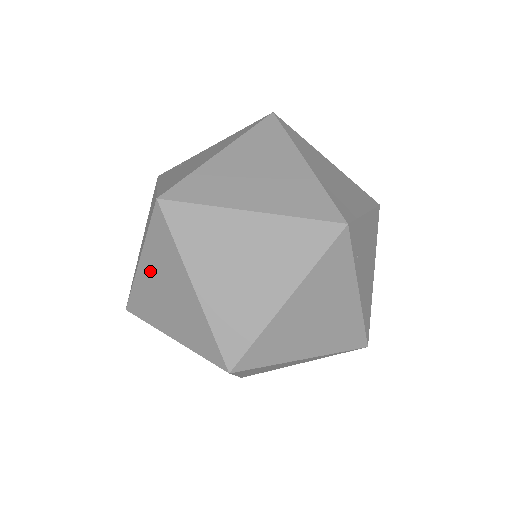
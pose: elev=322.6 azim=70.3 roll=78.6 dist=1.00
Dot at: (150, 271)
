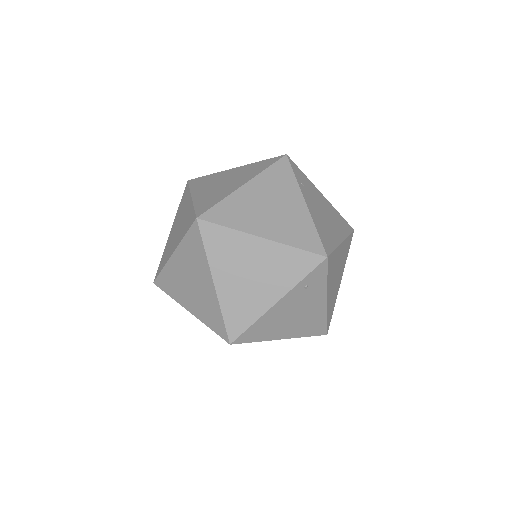
Dot at: (174, 227)
